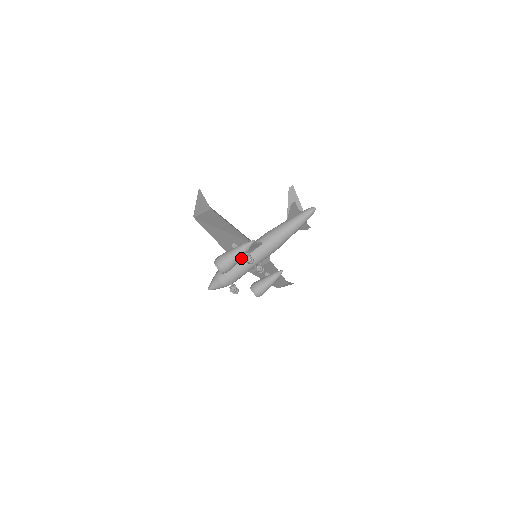
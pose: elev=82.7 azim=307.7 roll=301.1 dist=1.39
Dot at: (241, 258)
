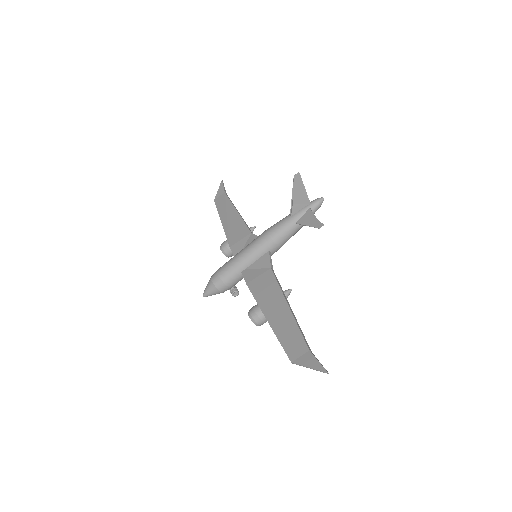
Dot at: (249, 273)
